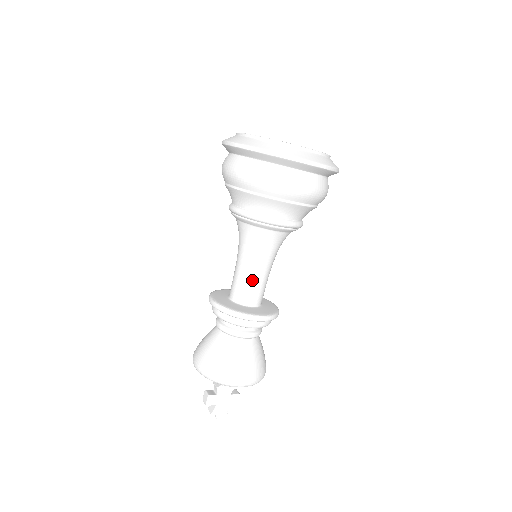
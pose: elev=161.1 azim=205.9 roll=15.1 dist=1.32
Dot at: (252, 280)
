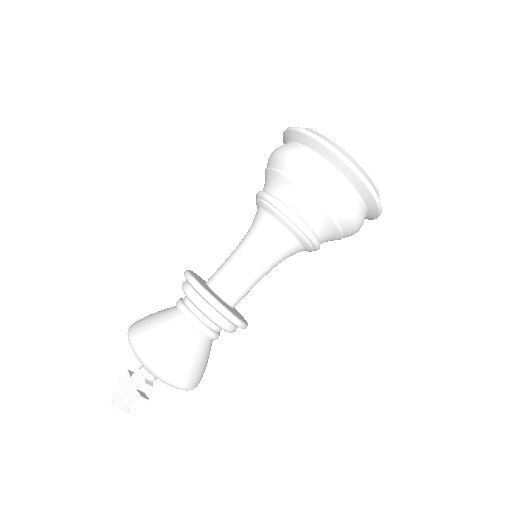
Dot at: (227, 260)
